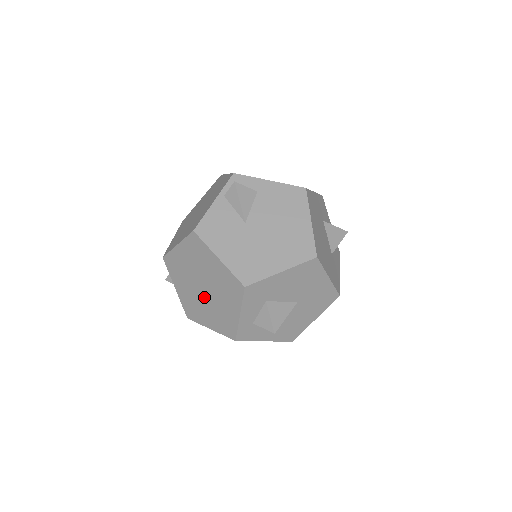
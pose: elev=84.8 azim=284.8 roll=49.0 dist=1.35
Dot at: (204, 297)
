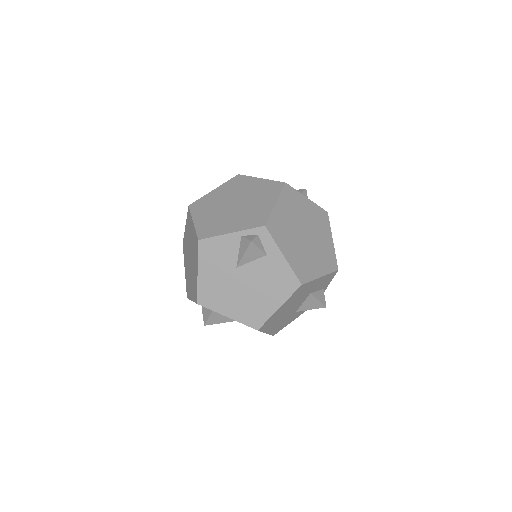
Dot at: (189, 260)
